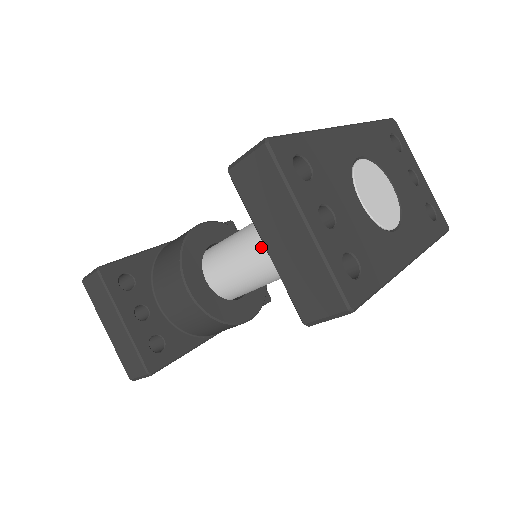
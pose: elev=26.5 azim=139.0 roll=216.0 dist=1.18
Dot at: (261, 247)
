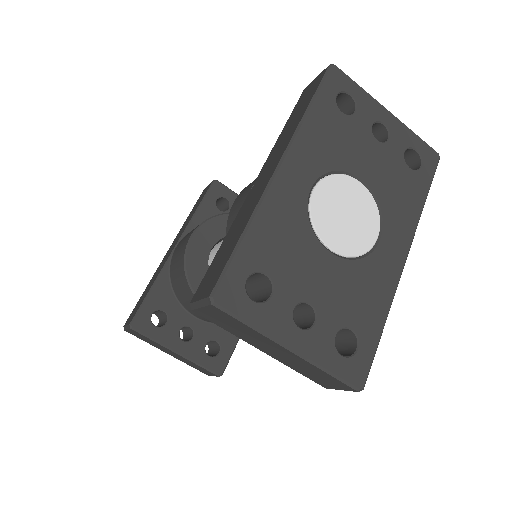
Dot at: occluded
